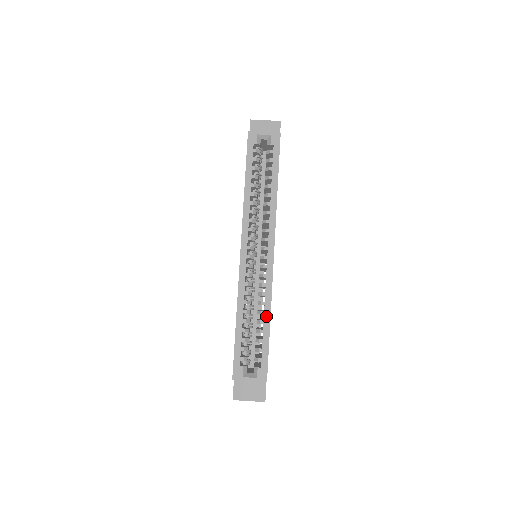
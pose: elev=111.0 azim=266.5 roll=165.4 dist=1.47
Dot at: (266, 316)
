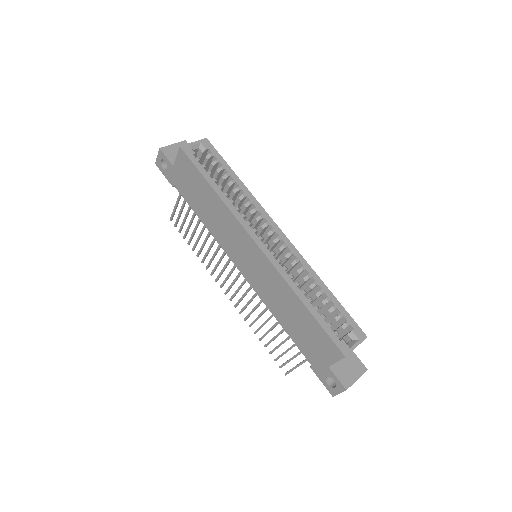
Dot at: (320, 284)
